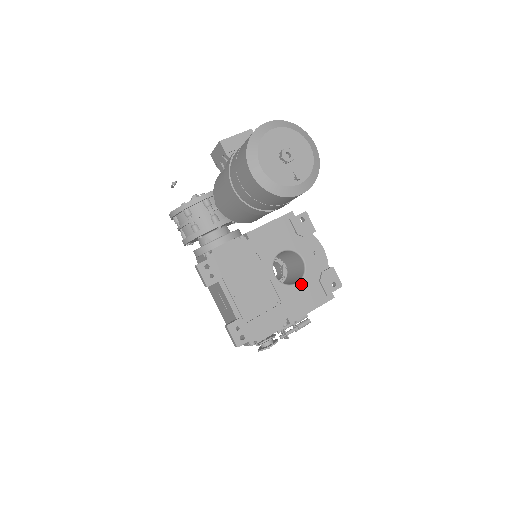
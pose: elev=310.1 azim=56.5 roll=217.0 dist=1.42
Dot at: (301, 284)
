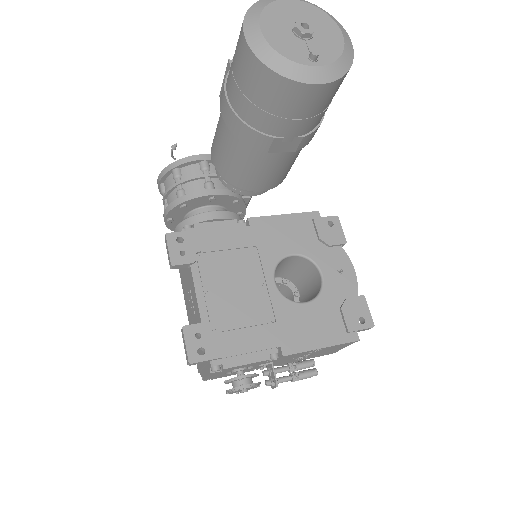
Dot at: (311, 305)
